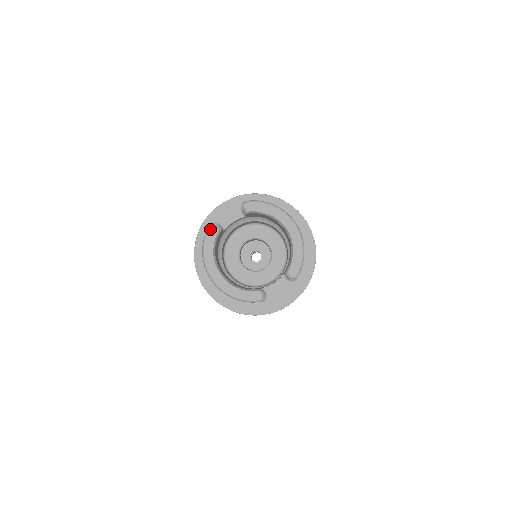
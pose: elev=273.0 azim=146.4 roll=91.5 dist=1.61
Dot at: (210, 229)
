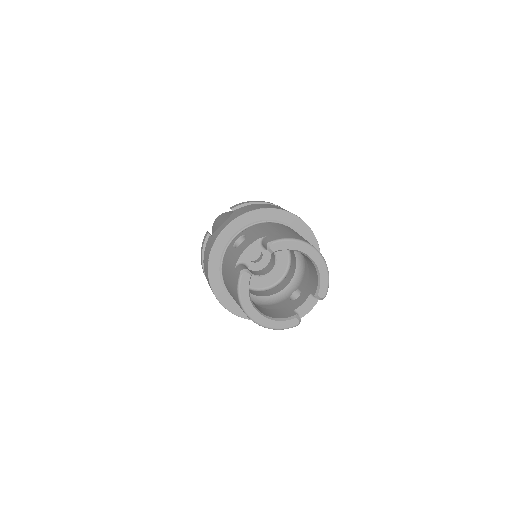
Dot at: (242, 277)
